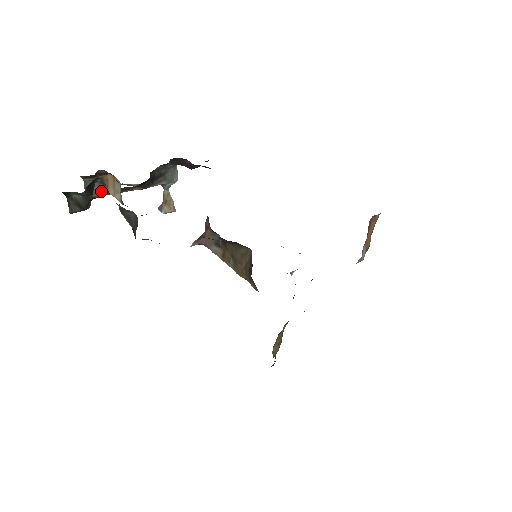
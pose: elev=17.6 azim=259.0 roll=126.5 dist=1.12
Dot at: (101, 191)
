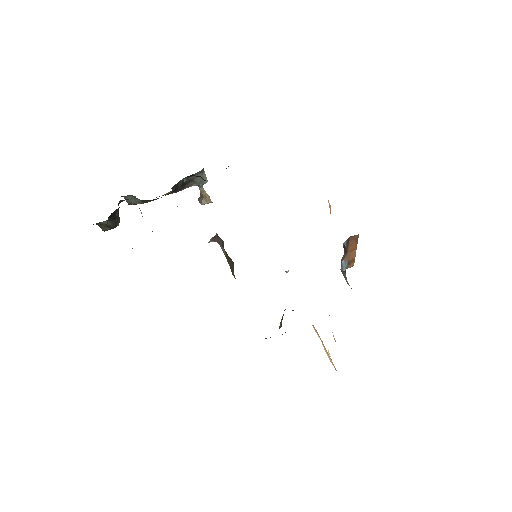
Dot at: (138, 201)
